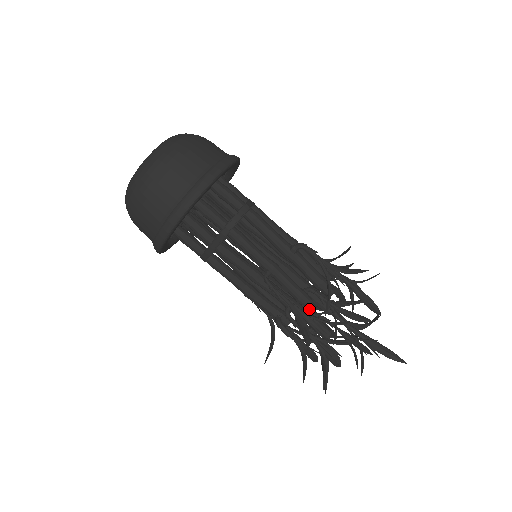
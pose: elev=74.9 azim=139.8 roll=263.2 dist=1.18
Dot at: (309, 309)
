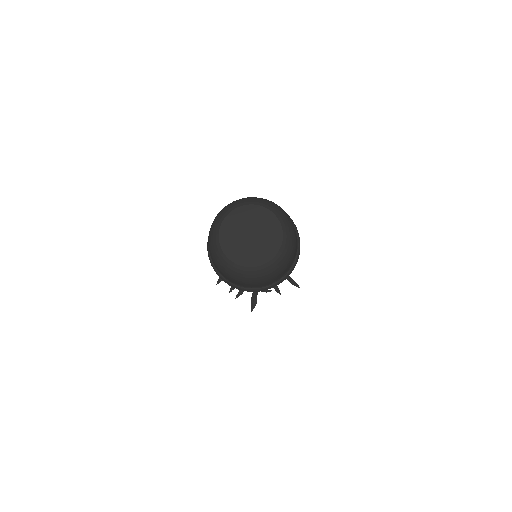
Dot at: occluded
